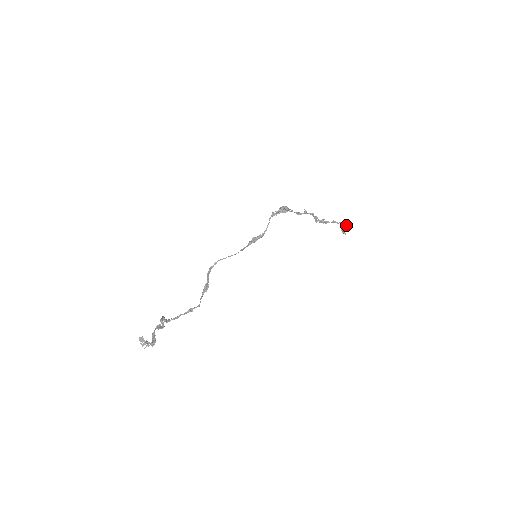
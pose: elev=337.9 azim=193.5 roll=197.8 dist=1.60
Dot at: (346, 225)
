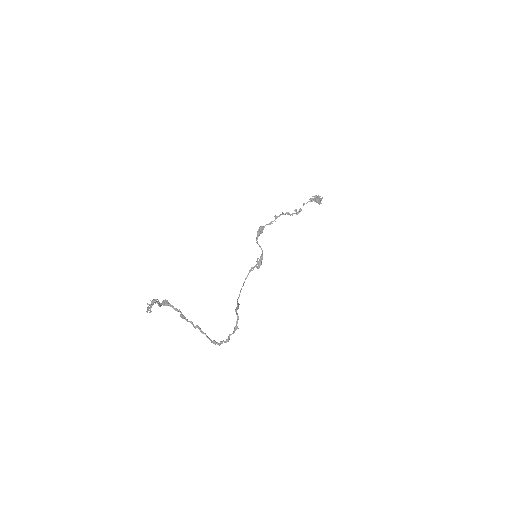
Dot at: (315, 198)
